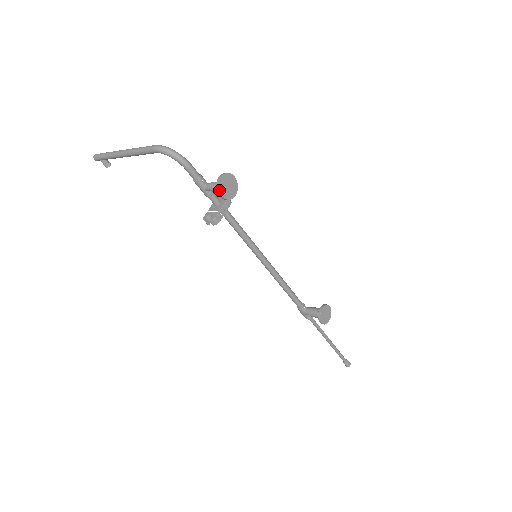
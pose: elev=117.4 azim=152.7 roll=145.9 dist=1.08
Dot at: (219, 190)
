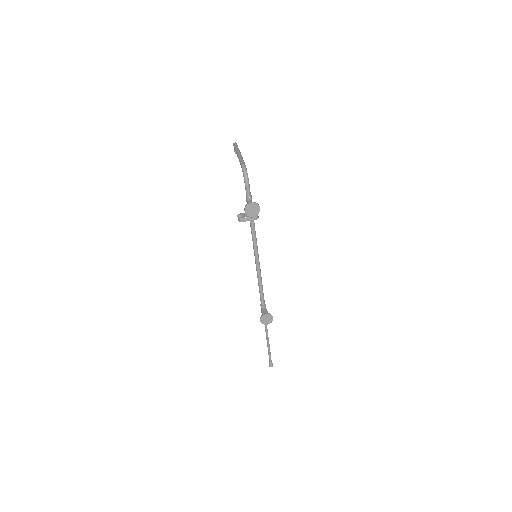
Dot at: (245, 207)
